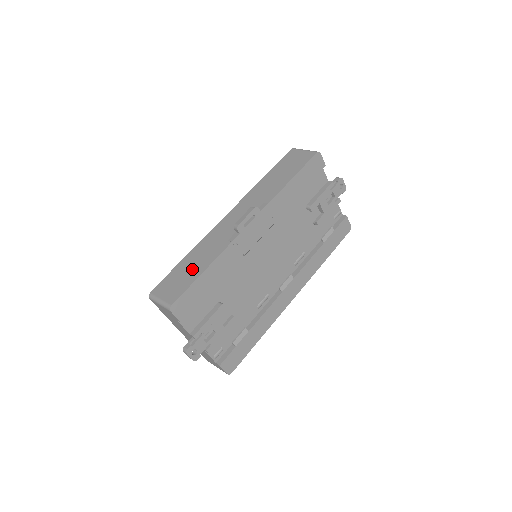
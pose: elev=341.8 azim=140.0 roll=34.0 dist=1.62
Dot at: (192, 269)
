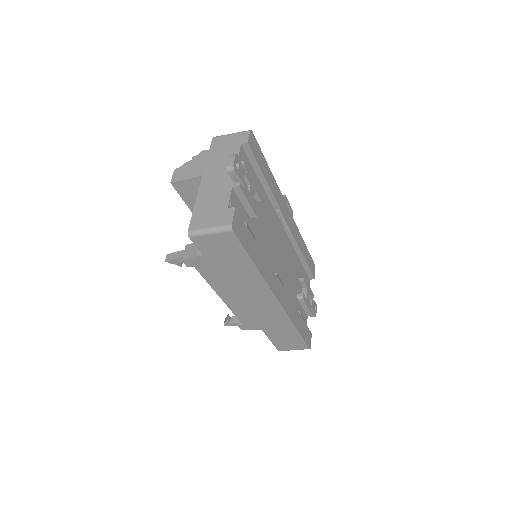
Dot at: occluded
